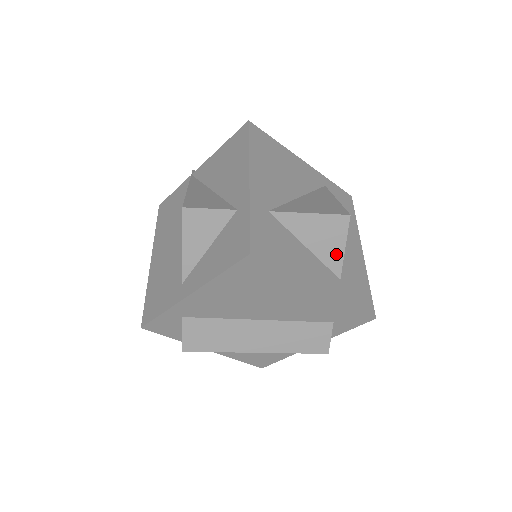
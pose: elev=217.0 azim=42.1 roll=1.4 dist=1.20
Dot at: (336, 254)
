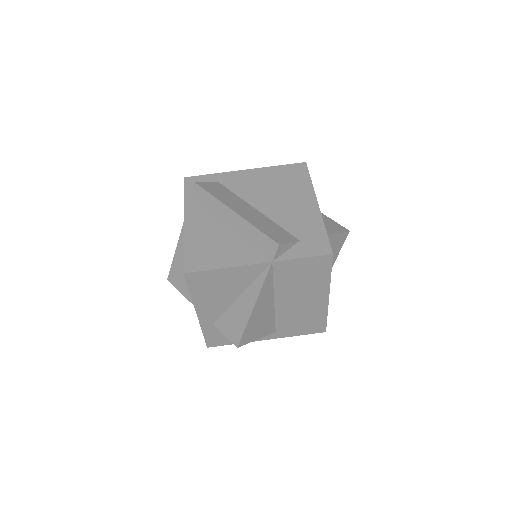
Dot at: (330, 231)
